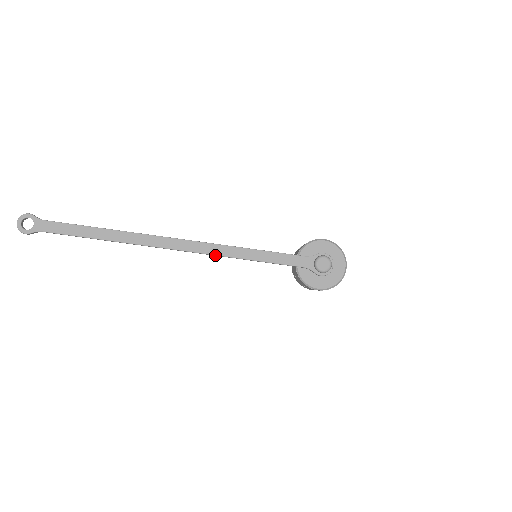
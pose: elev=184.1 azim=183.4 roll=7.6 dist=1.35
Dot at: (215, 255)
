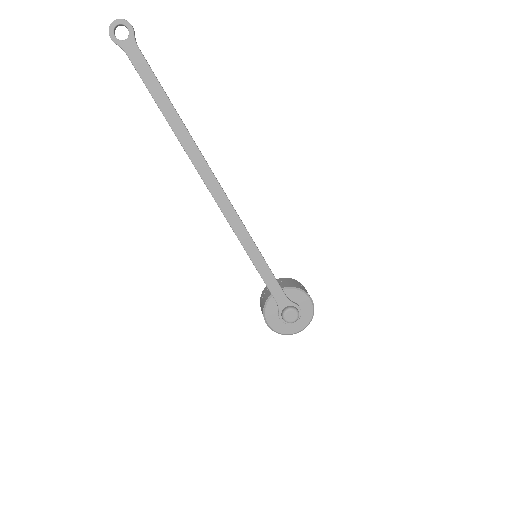
Dot at: (231, 226)
